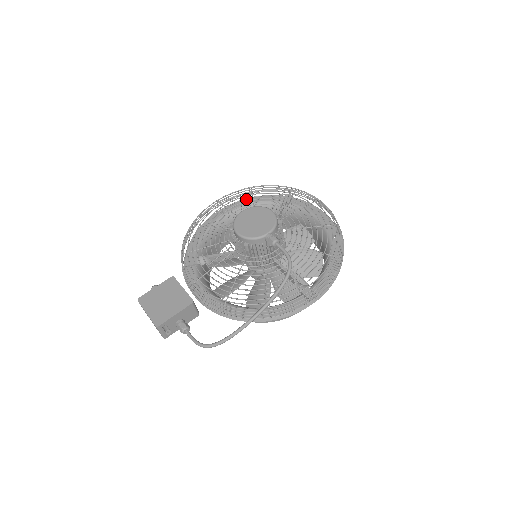
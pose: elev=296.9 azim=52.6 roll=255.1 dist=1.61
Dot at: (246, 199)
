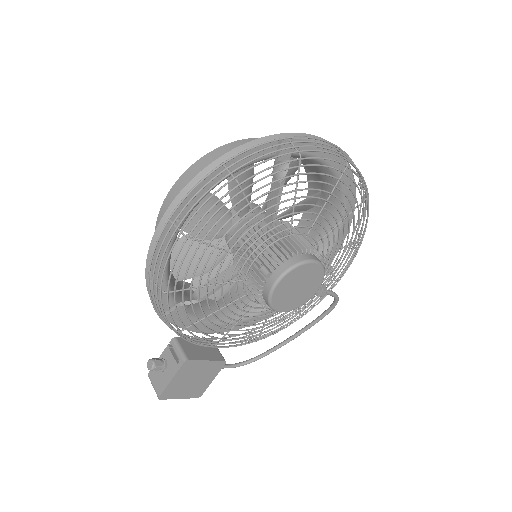
Dot at: (211, 175)
